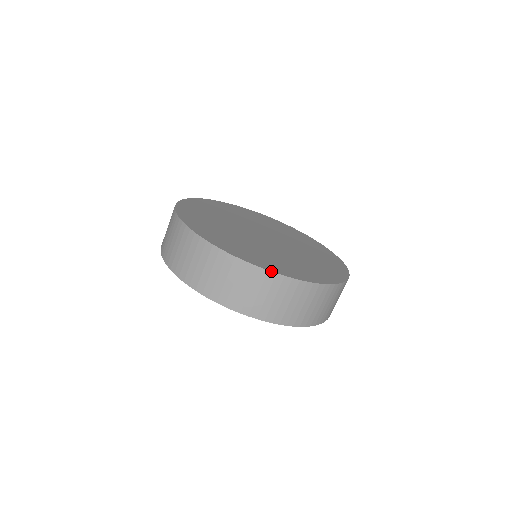
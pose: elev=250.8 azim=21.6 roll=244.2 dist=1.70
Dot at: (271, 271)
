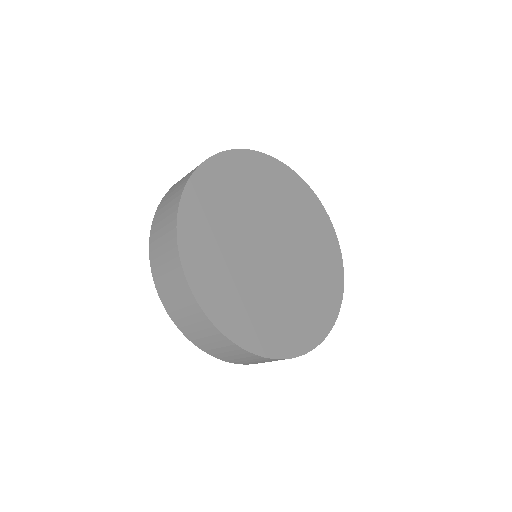
Dot at: occluded
